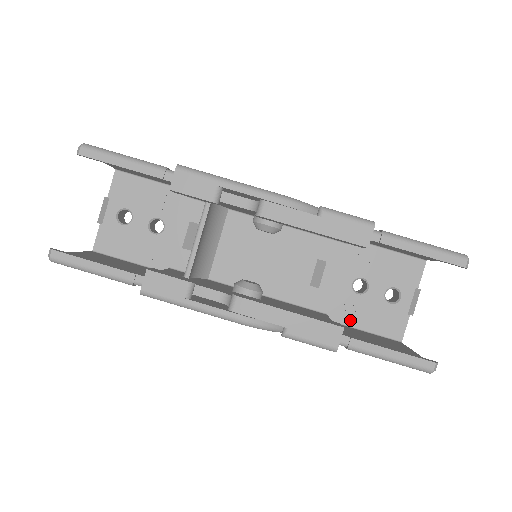
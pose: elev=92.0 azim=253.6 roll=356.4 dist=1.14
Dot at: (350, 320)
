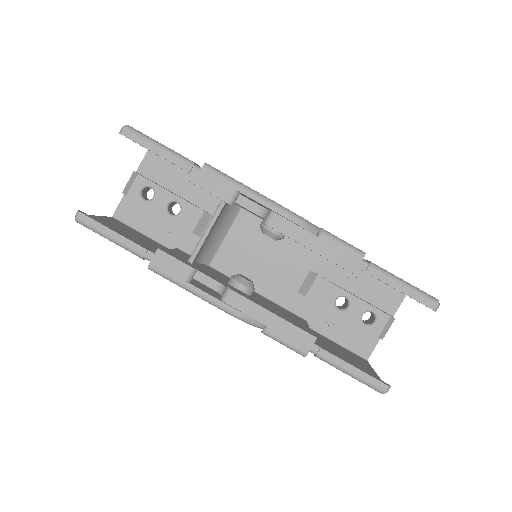
Dot at: (326, 331)
